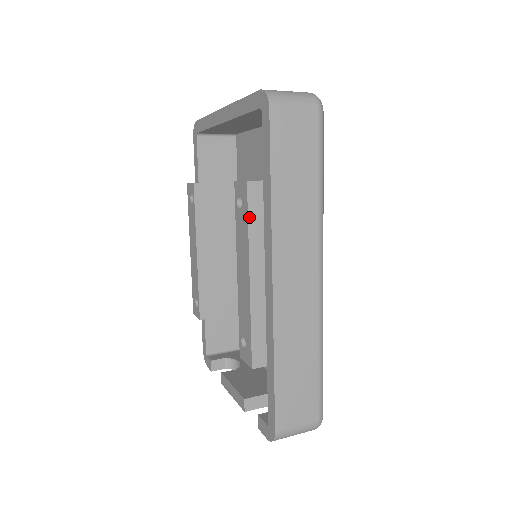
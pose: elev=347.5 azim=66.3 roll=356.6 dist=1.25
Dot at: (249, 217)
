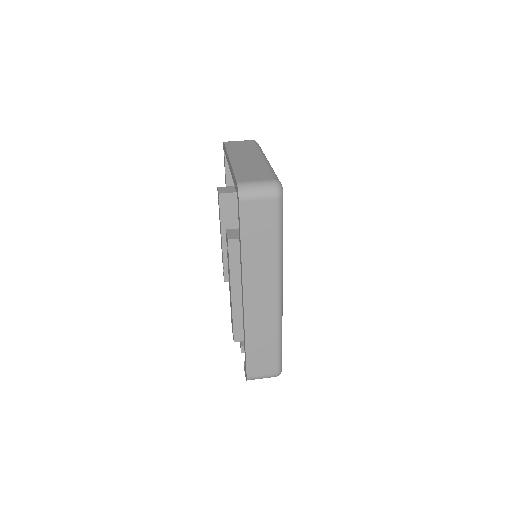
Dot at: (230, 260)
